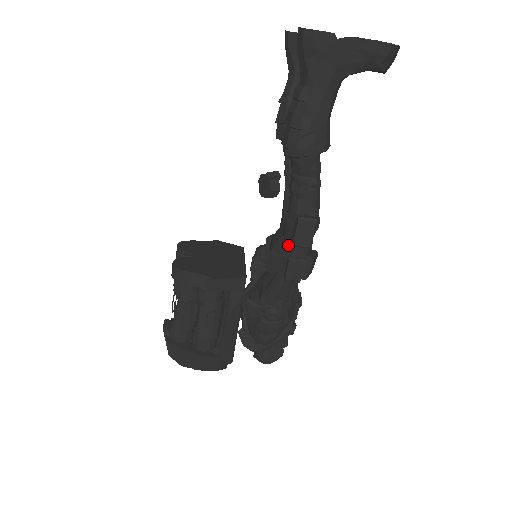
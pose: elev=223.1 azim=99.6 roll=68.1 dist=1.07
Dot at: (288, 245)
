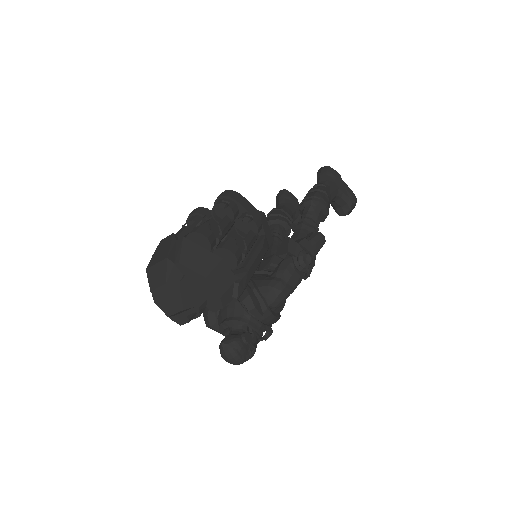
Dot at: occluded
